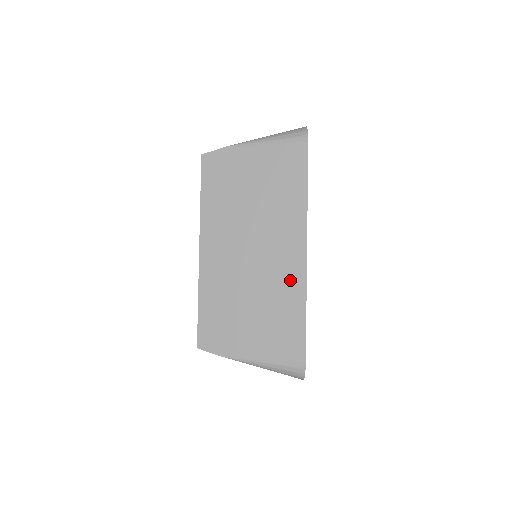
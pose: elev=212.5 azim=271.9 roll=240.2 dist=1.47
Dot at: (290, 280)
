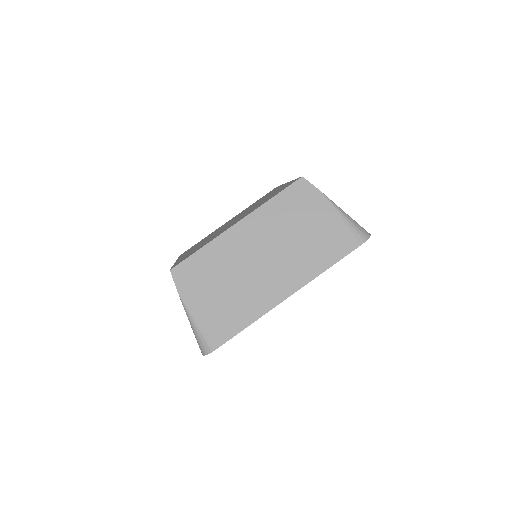
Dot at: occluded
